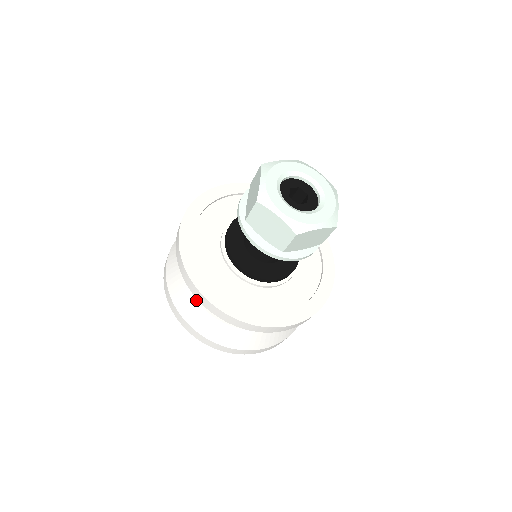
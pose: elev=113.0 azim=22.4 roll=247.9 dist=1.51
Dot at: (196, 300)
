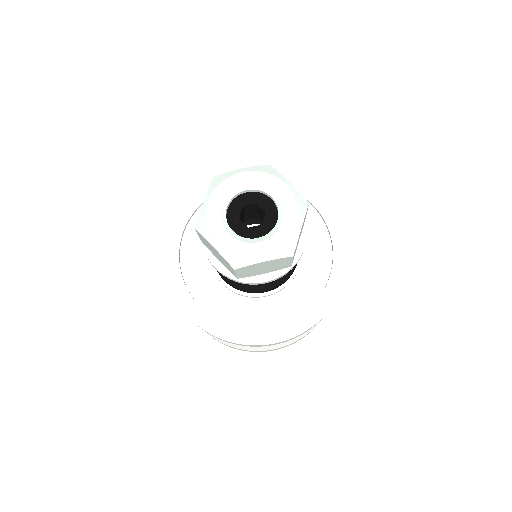
Dot at: occluded
